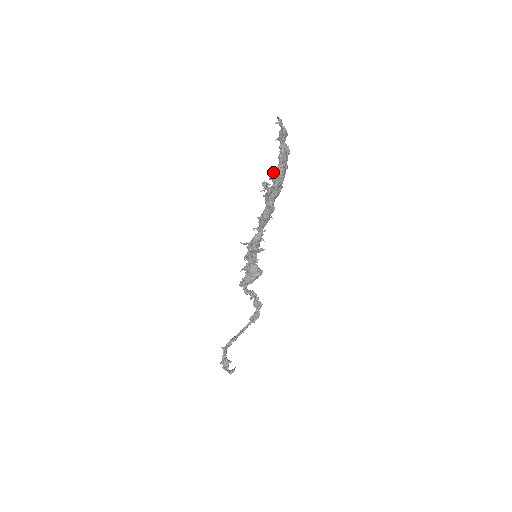
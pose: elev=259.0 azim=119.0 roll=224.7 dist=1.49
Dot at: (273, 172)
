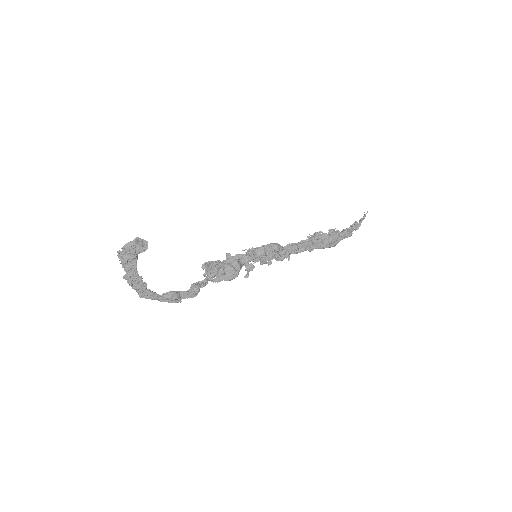
Dot at: occluded
